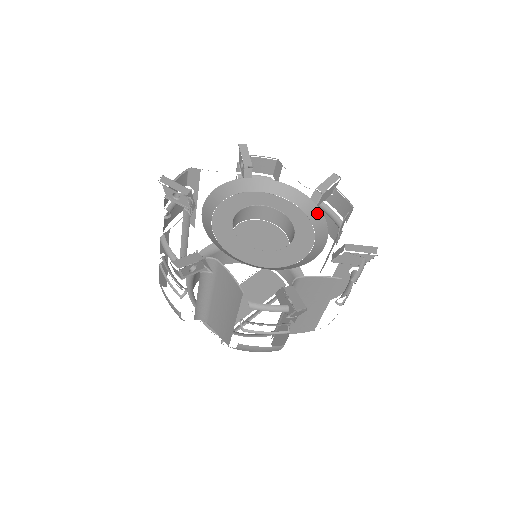
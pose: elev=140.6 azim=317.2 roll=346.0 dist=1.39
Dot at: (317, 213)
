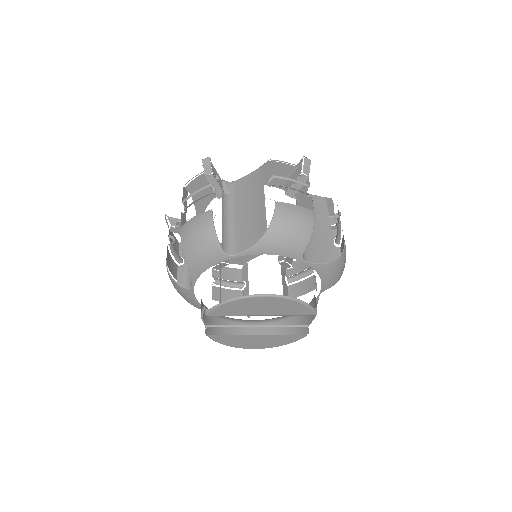
Dot at: occluded
